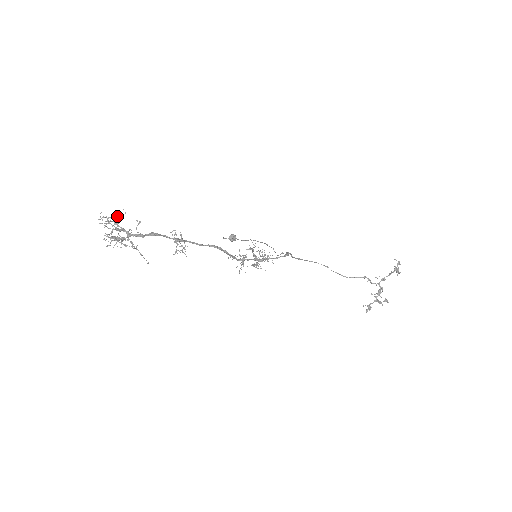
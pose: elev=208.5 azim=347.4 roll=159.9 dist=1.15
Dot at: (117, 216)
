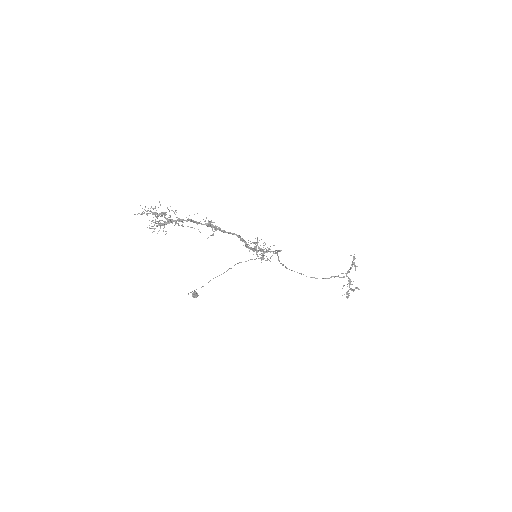
Dot at: occluded
